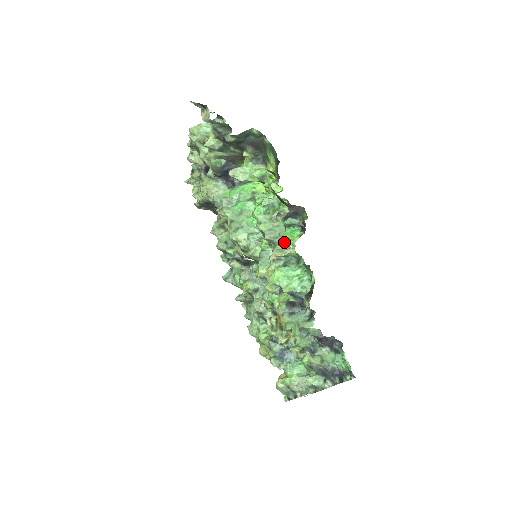
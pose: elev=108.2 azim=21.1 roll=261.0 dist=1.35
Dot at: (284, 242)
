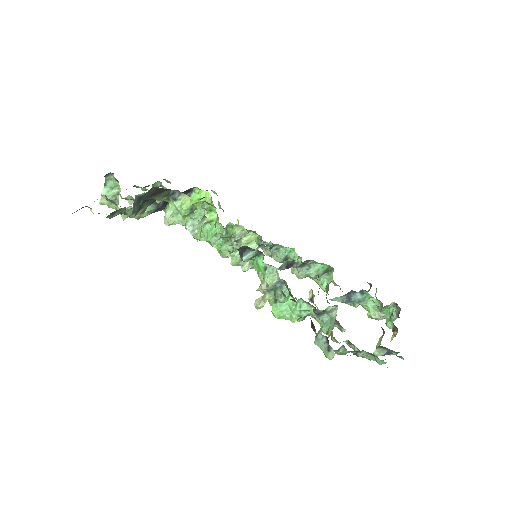
Dot at: occluded
